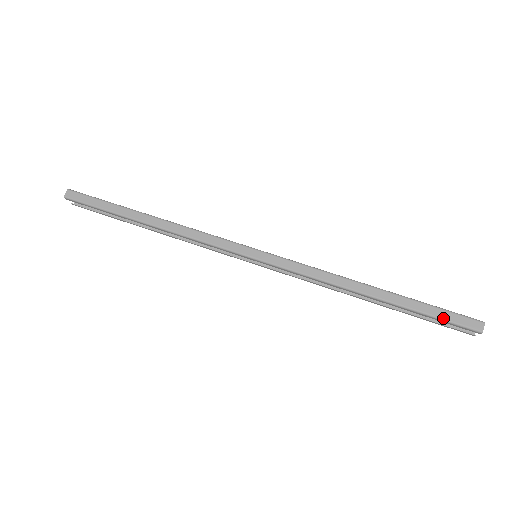
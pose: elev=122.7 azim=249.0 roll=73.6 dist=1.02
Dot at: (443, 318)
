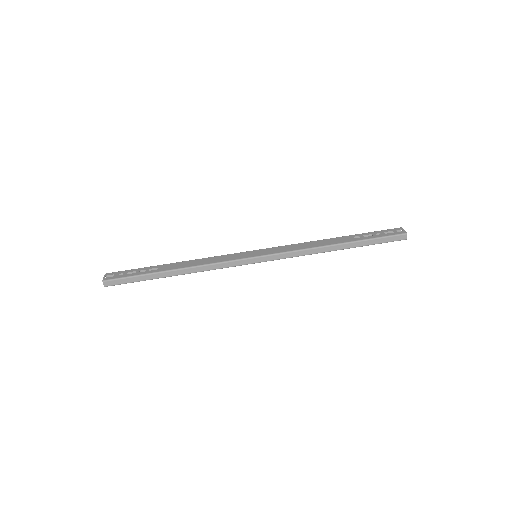
Dot at: occluded
